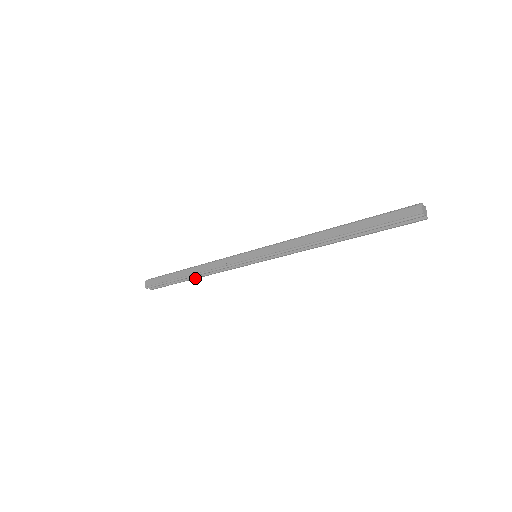
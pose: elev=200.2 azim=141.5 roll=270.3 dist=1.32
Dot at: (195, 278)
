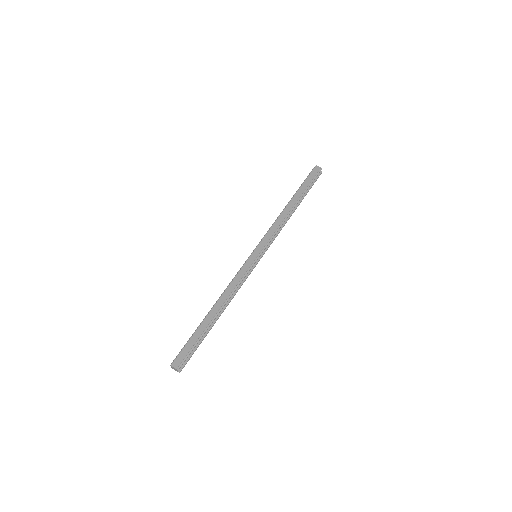
Dot at: (219, 316)
